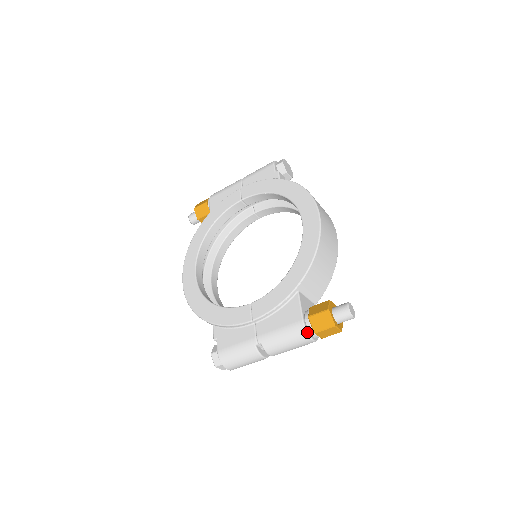
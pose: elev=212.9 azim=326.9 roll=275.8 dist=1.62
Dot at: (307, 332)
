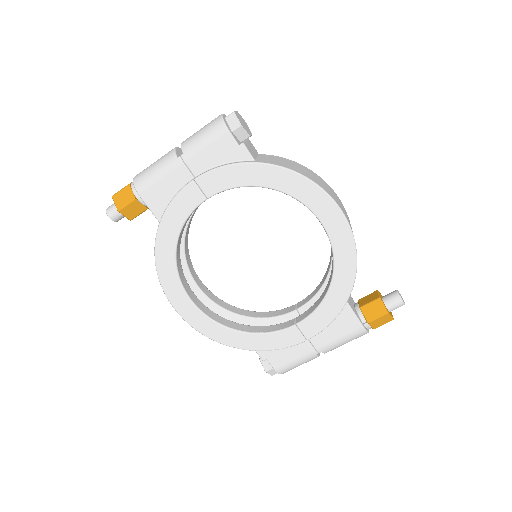
Dot at: (368, 332)
